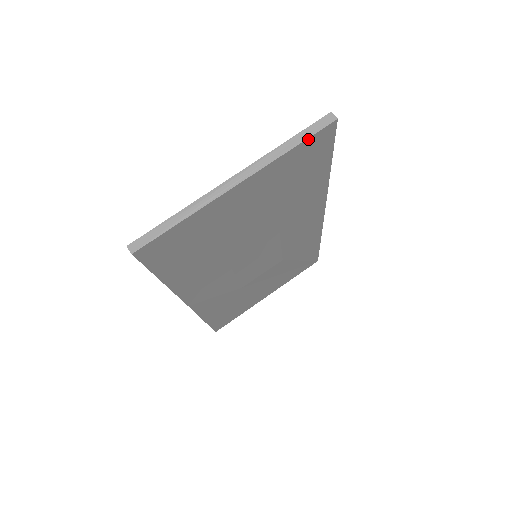
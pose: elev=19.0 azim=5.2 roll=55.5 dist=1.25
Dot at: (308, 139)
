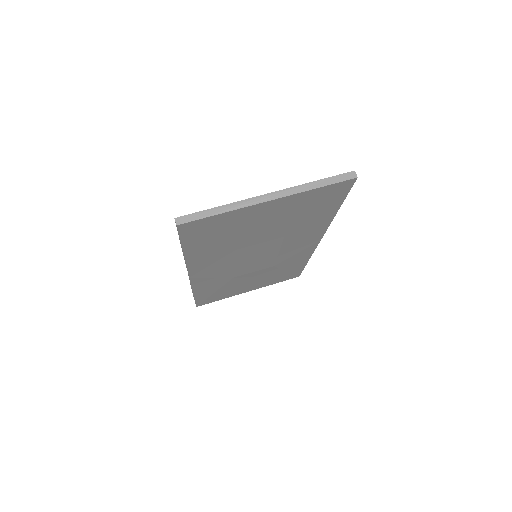
Dot at: (332, 185)
